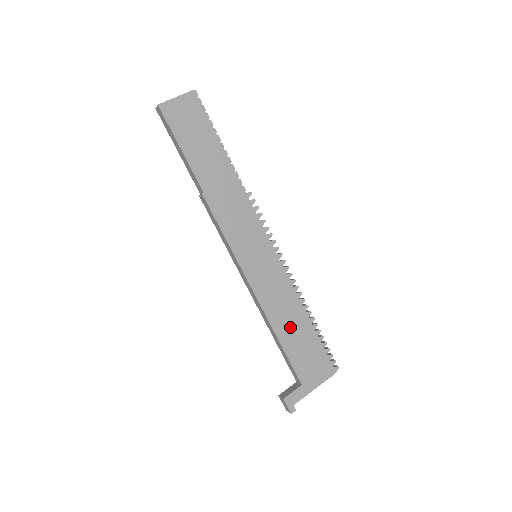
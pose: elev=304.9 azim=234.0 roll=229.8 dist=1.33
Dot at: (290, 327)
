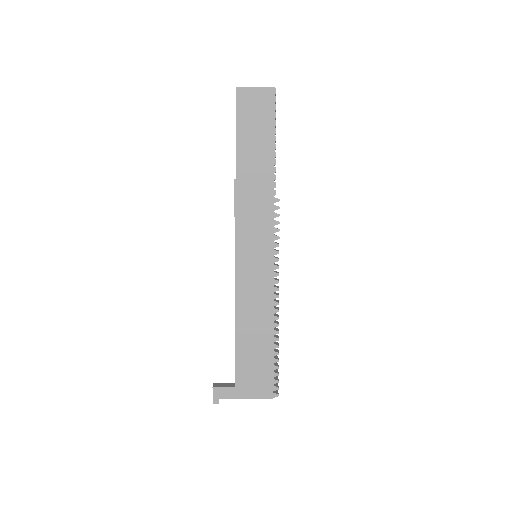
Dot at: (252, 333)
